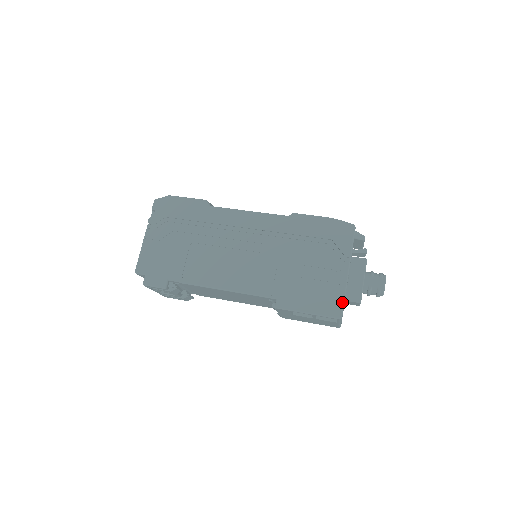
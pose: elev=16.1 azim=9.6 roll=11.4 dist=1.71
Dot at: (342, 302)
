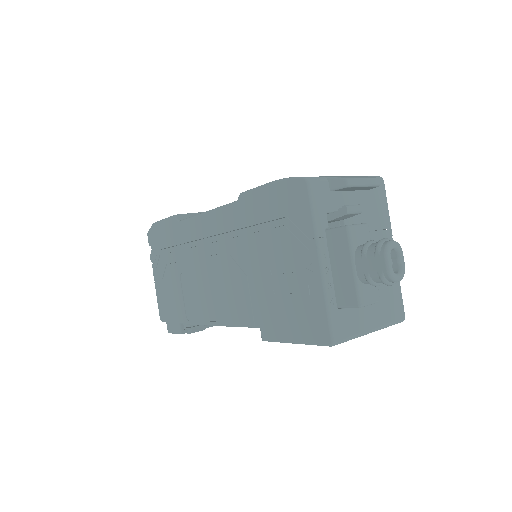
Dot at: (326, 318)
